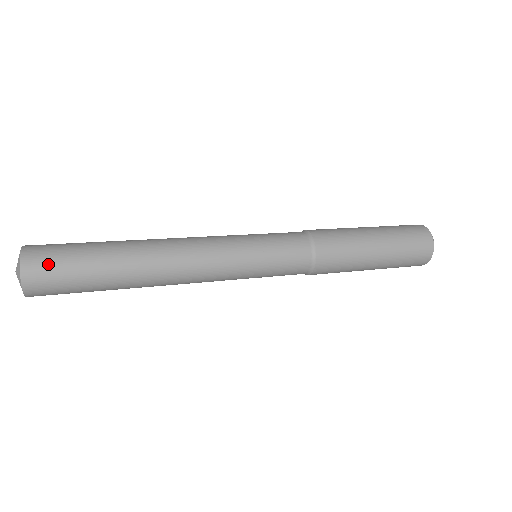
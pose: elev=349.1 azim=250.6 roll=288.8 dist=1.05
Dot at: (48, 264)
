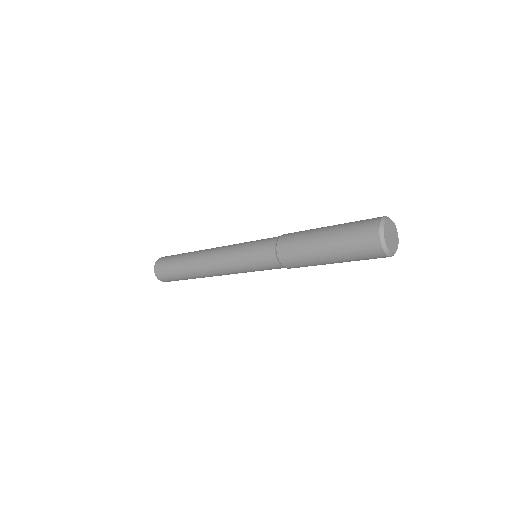
Dot at: (163, 261)
